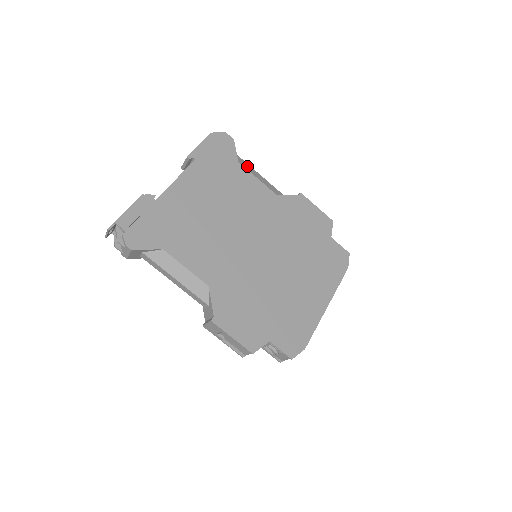
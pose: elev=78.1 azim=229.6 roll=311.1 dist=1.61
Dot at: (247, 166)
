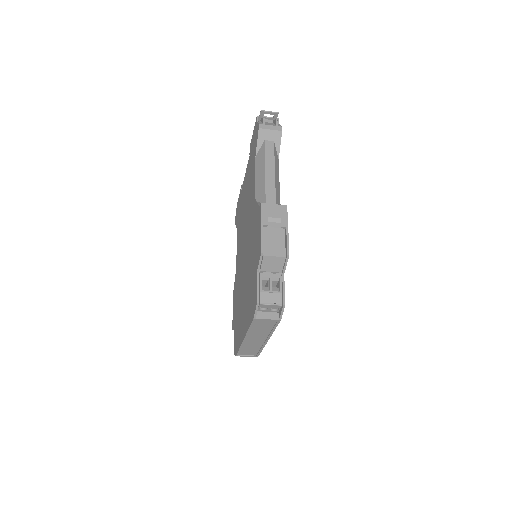
Dot at: occluded
